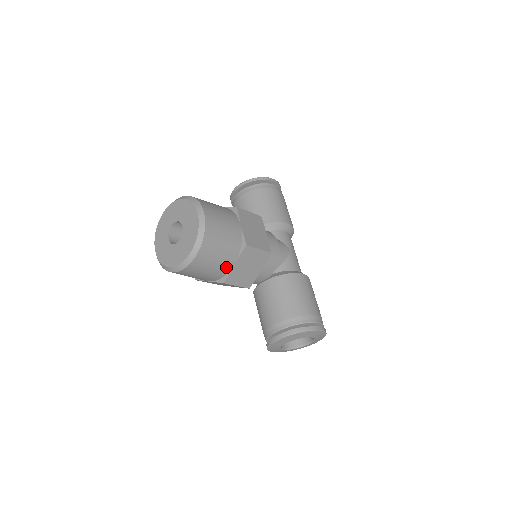
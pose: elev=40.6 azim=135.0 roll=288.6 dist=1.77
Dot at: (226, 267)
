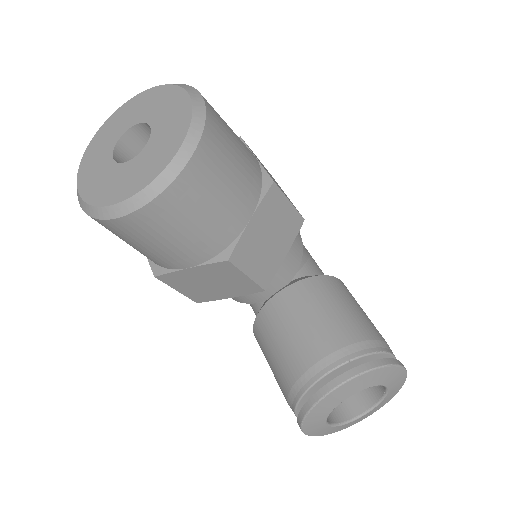
Dot at: (236, 221)
